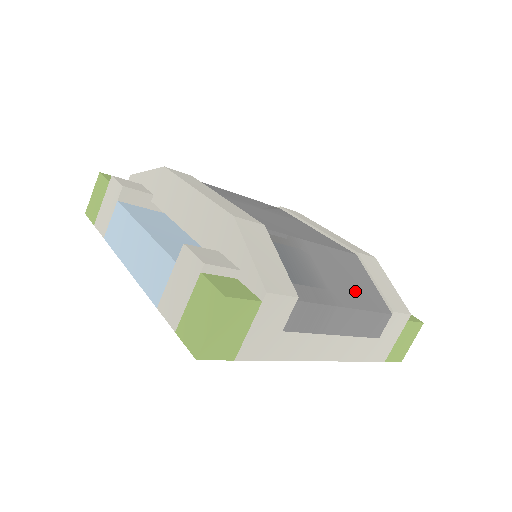
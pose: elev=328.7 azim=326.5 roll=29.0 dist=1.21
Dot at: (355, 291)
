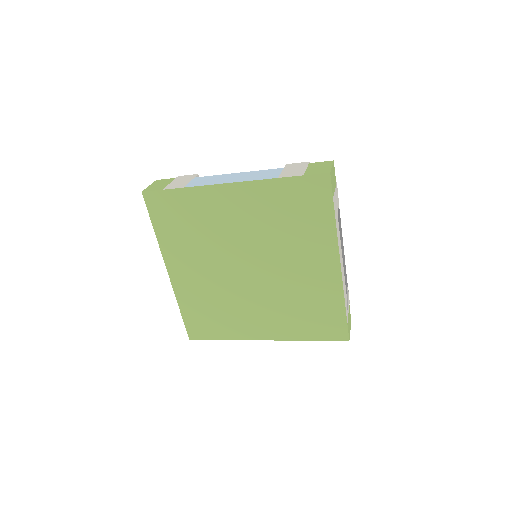
Dot at: occluded
